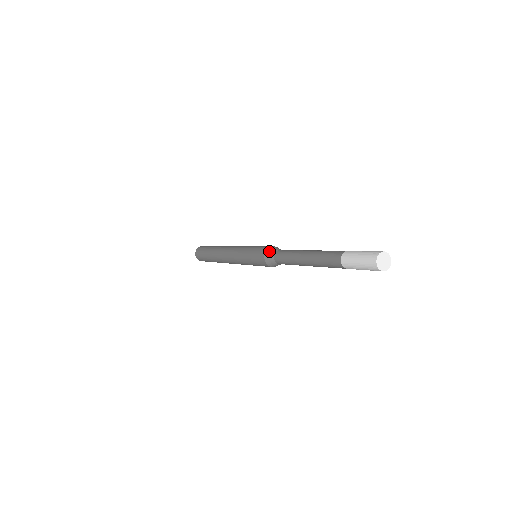
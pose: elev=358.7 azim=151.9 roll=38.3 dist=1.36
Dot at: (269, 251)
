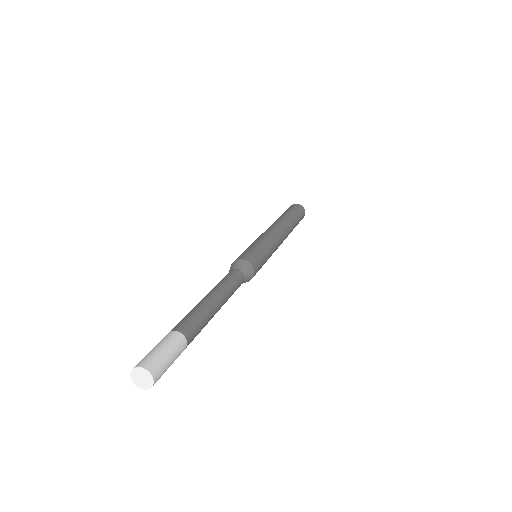
Dot at: occluded
